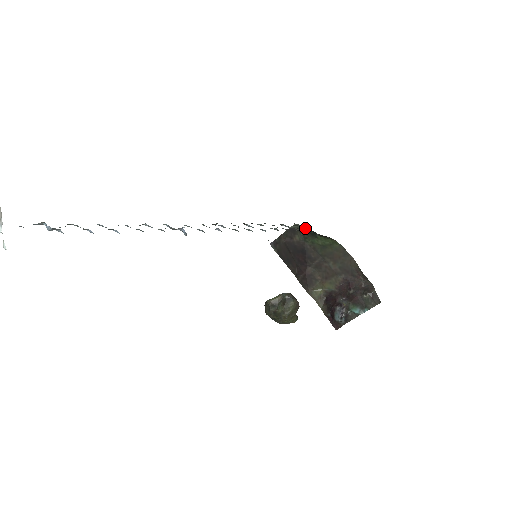
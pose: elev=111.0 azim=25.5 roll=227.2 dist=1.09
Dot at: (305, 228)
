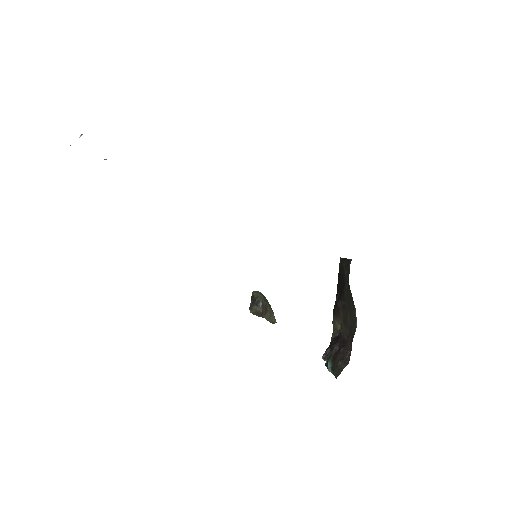
Dot at: occluded
